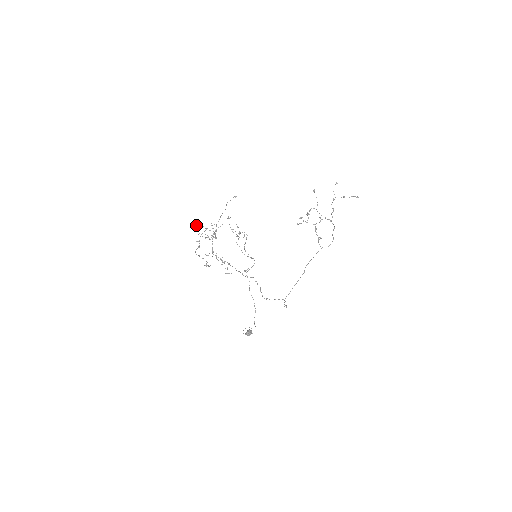
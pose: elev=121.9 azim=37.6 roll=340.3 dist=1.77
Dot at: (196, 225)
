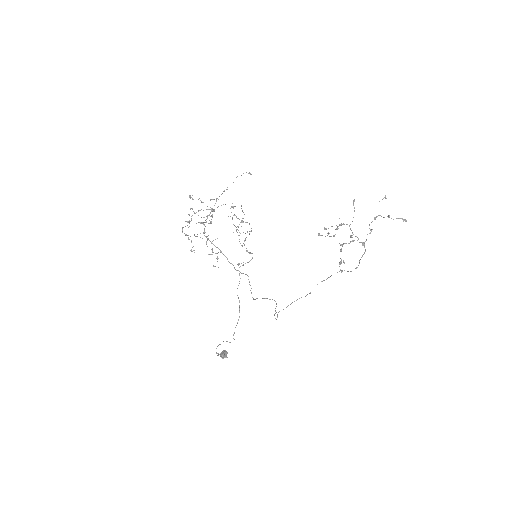
Dot at: (190, 196)
